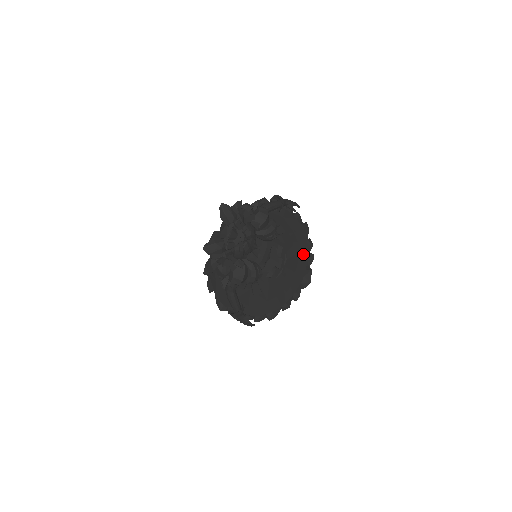
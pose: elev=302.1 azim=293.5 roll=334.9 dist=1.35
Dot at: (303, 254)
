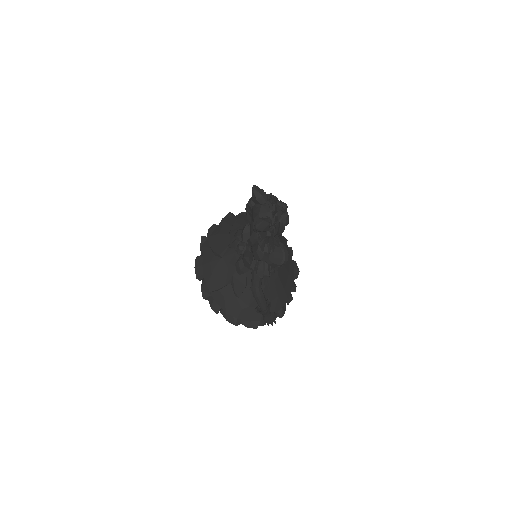
Dot at: (286, 247)
